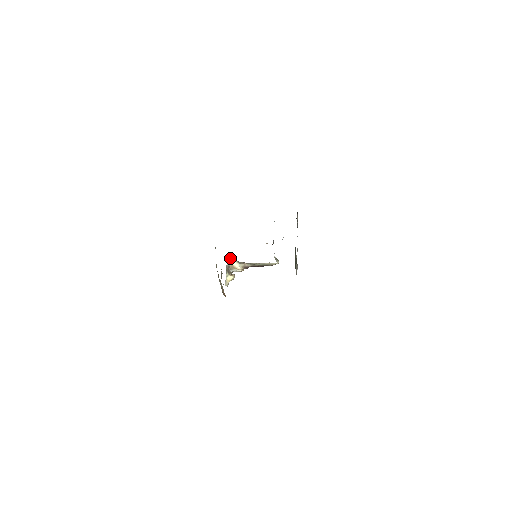
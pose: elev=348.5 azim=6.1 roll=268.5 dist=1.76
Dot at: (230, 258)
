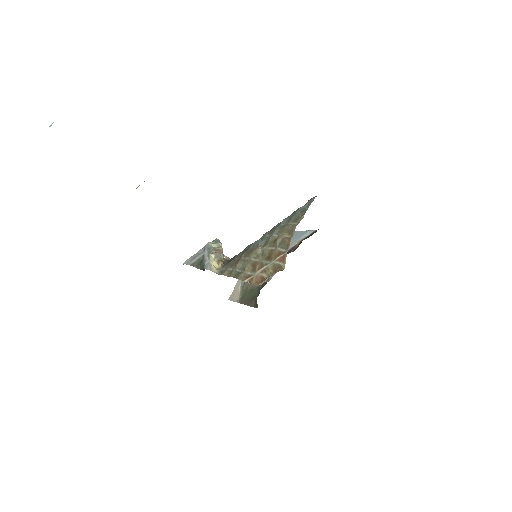
Dot at: (217, 240)
